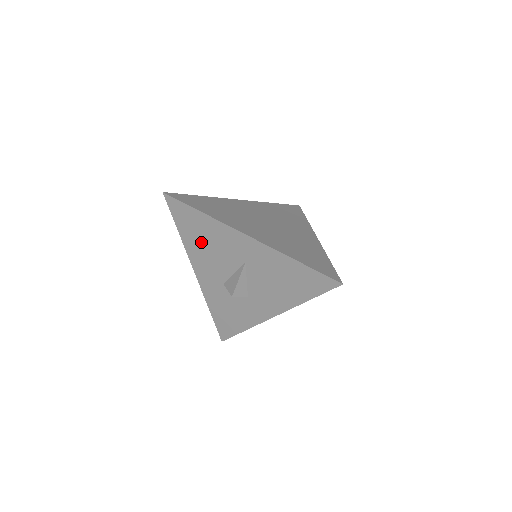
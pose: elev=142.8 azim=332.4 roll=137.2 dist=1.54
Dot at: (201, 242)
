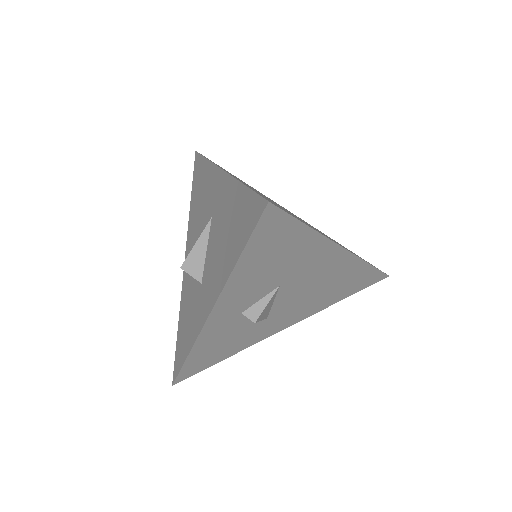
Dot at: (197, 205)
